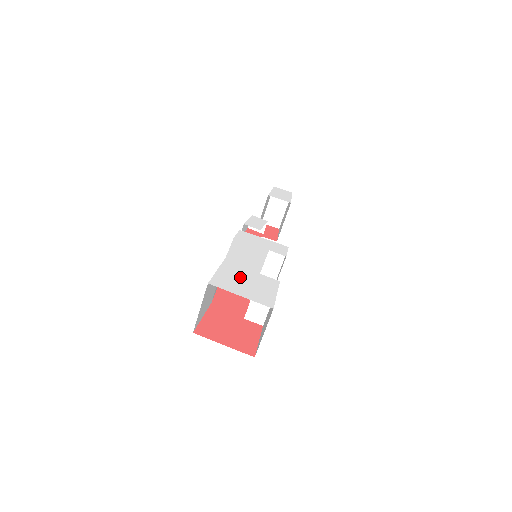
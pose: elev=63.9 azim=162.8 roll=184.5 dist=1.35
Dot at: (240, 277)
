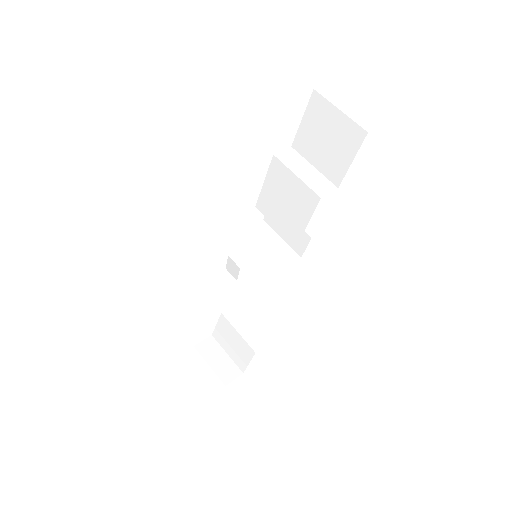
Dot at: occluded
